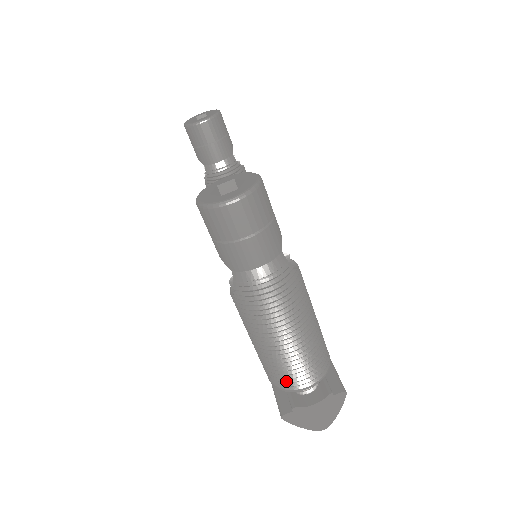
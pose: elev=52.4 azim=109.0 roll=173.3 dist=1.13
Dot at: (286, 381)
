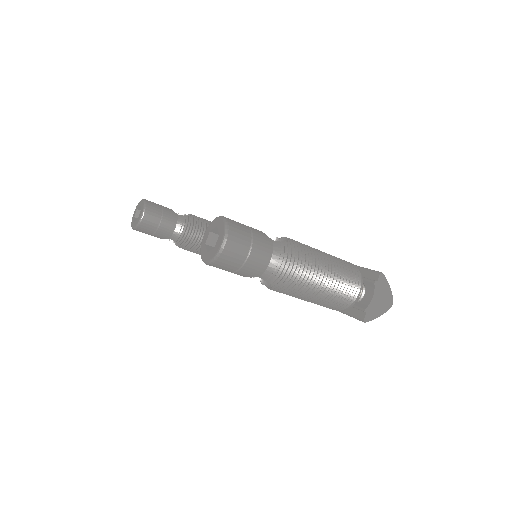
Dot at: (346, 301)
